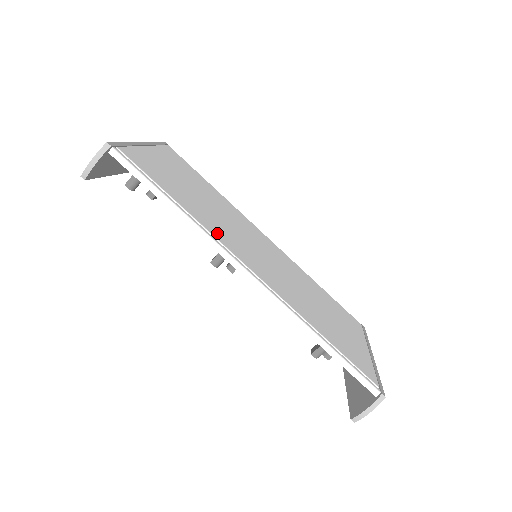
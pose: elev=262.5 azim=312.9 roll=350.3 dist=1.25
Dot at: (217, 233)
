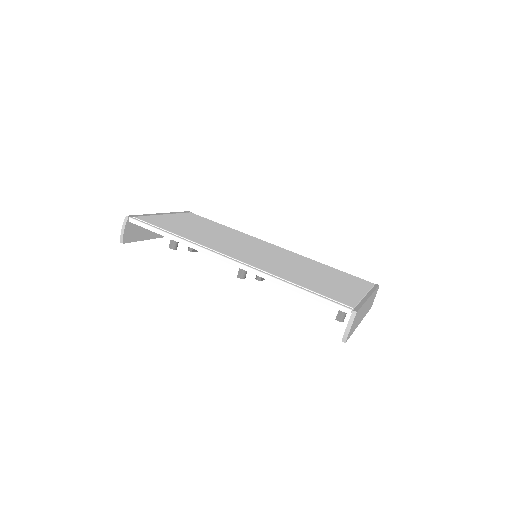
Dot at: (207, 244)
